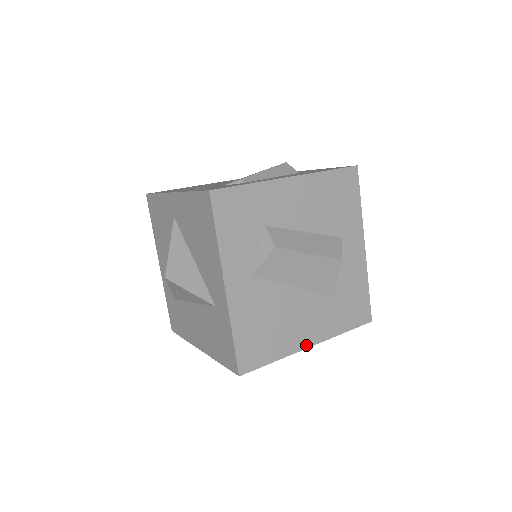
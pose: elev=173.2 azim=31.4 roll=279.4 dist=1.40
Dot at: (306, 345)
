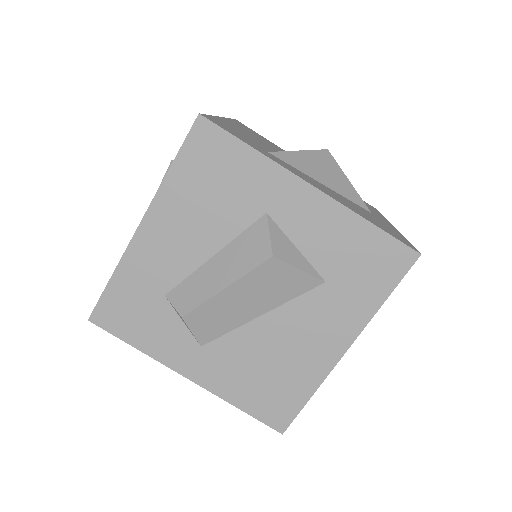
Dot at: (337, 355)
